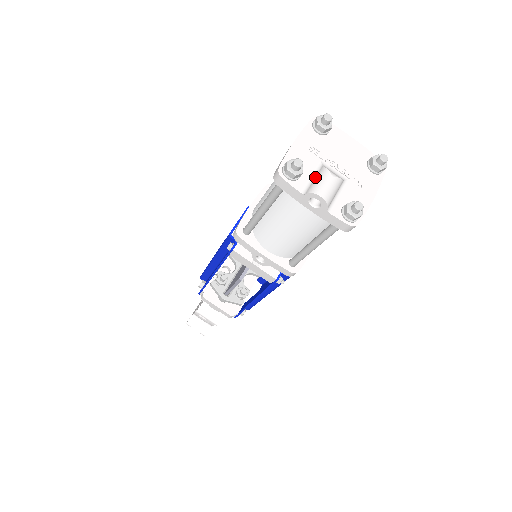
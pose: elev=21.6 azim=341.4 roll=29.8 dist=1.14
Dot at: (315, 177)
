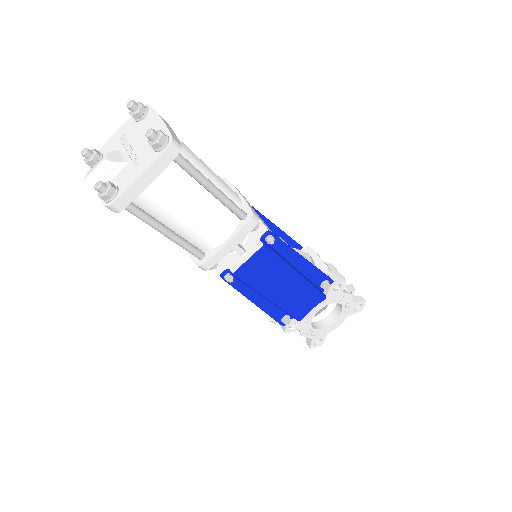
Dot at: occluded
